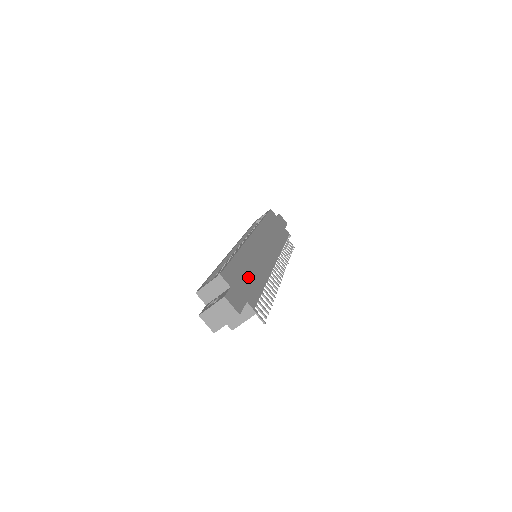
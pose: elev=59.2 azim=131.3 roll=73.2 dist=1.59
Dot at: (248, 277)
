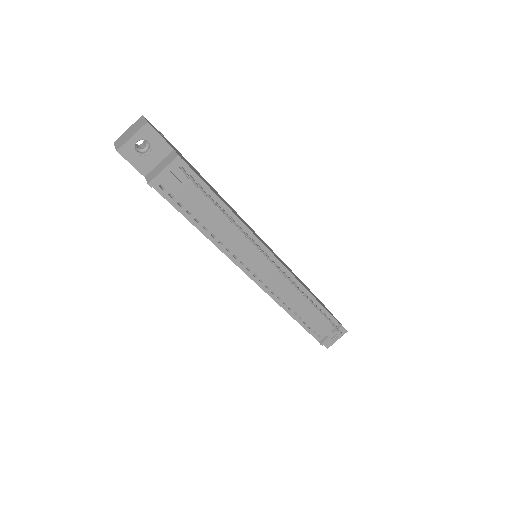
Dot at: occluded
